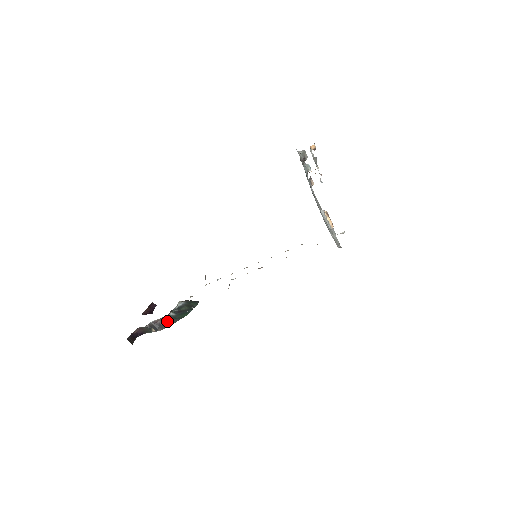
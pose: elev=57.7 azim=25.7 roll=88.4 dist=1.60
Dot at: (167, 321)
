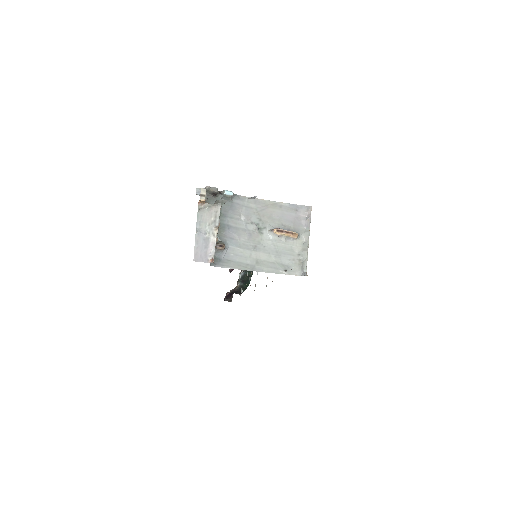
Dot at: (239, 289)
